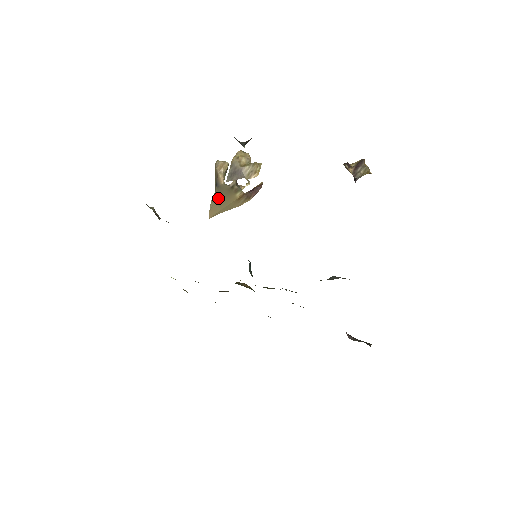
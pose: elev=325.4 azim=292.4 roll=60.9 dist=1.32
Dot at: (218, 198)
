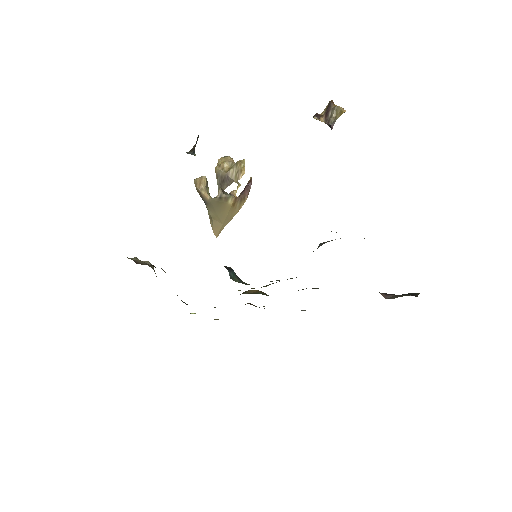
Dot at: (213, 214)
